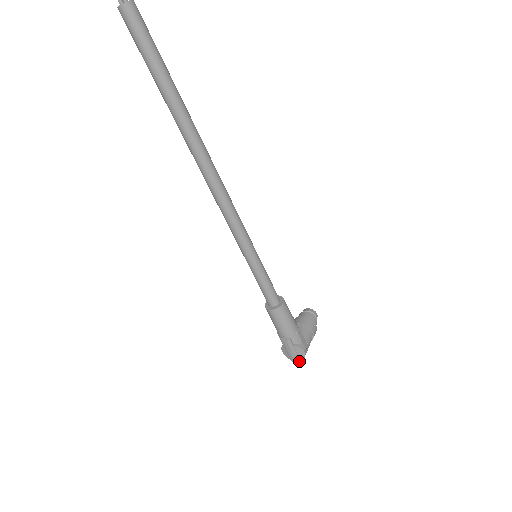
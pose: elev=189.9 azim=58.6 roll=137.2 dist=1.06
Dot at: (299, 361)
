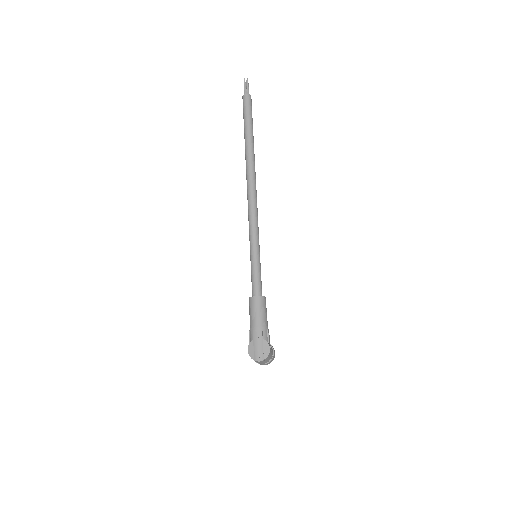
Dot at: (262, 359)
